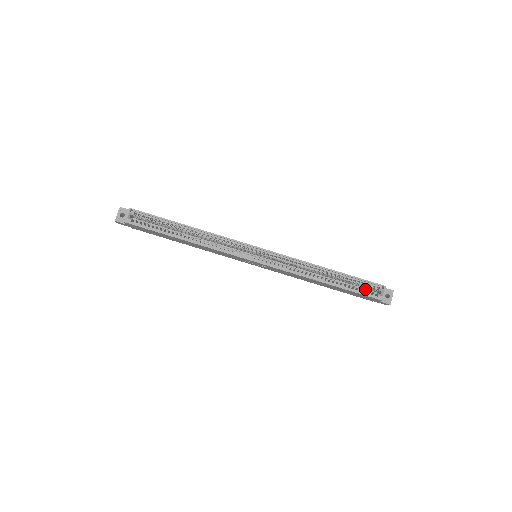
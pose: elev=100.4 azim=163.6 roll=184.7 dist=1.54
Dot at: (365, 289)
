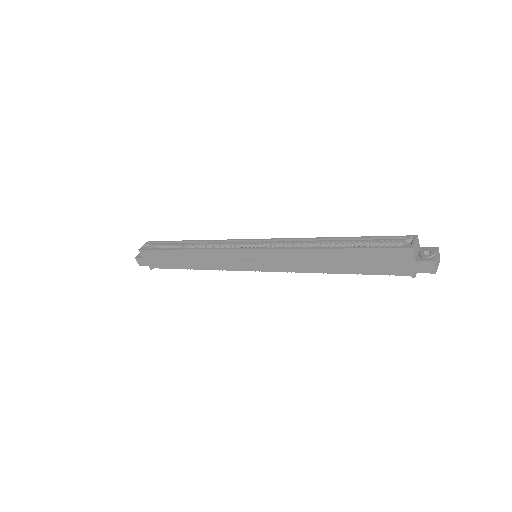
Dot at: occluded
